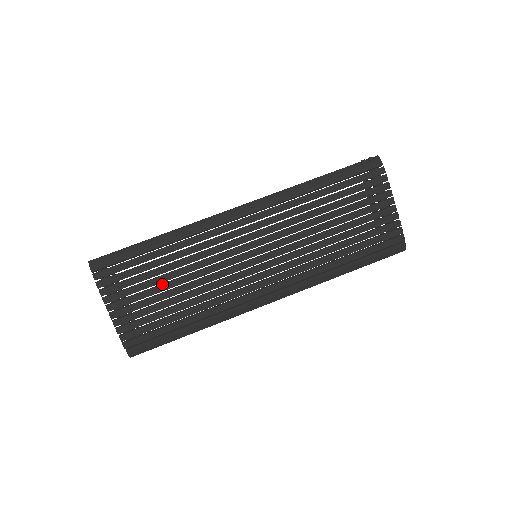
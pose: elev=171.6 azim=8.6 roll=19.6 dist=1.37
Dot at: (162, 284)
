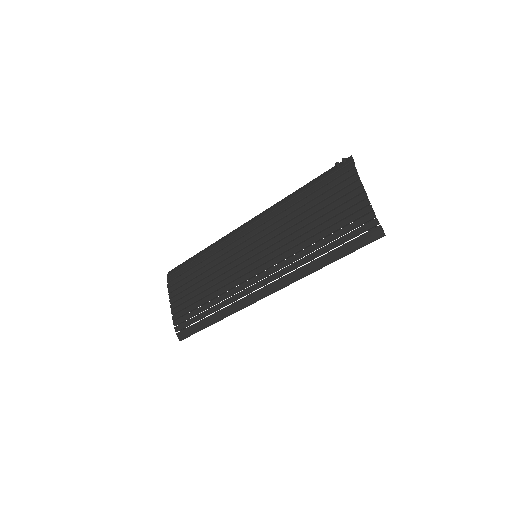
Dot at: (198, 282)
